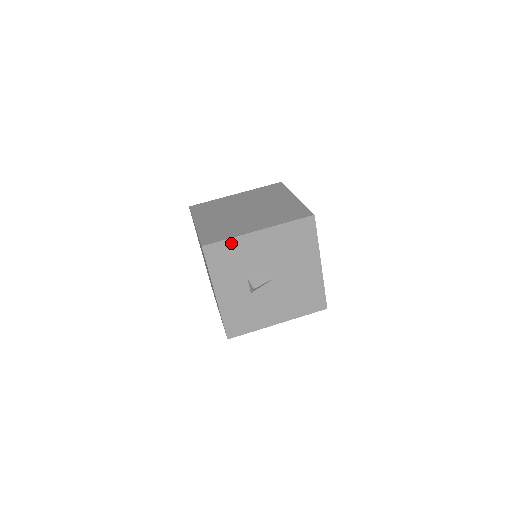
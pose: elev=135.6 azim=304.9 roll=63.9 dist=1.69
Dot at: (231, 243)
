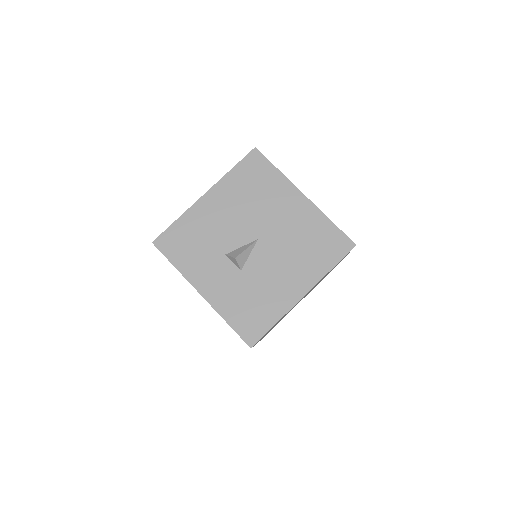
Dot at: (182, 223)
